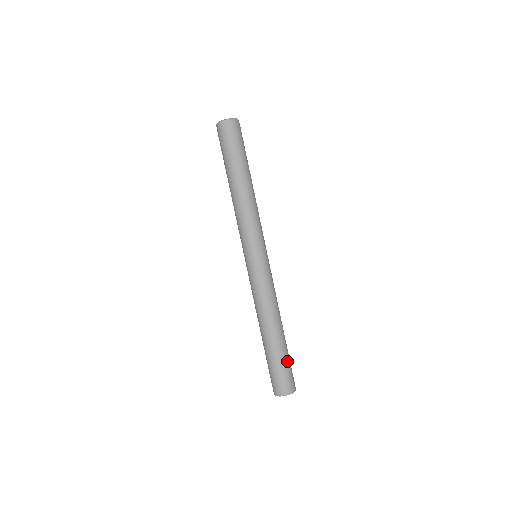
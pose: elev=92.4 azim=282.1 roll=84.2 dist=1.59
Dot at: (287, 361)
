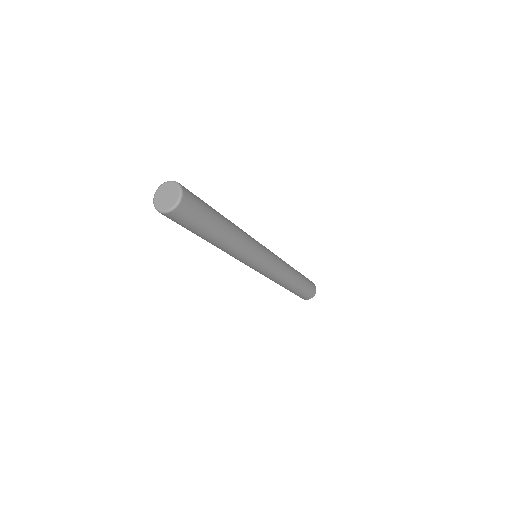
Dot at: (306, 287)
